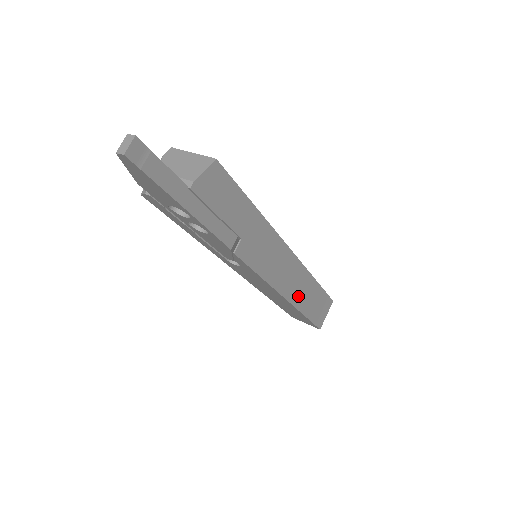
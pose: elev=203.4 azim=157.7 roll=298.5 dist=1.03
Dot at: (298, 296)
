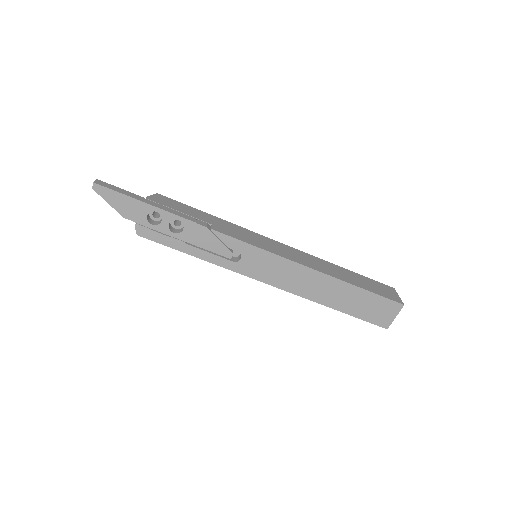
Dot at: (326, 270)
